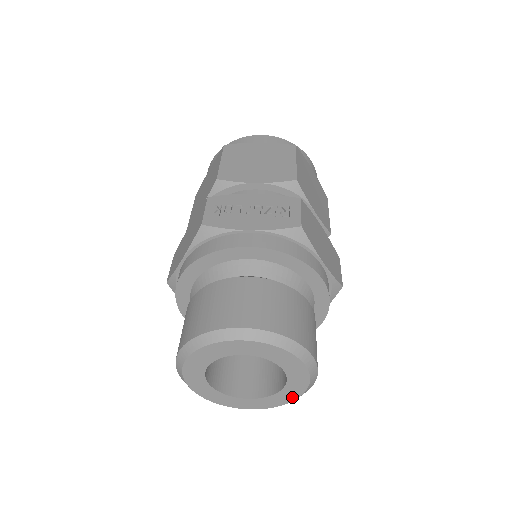
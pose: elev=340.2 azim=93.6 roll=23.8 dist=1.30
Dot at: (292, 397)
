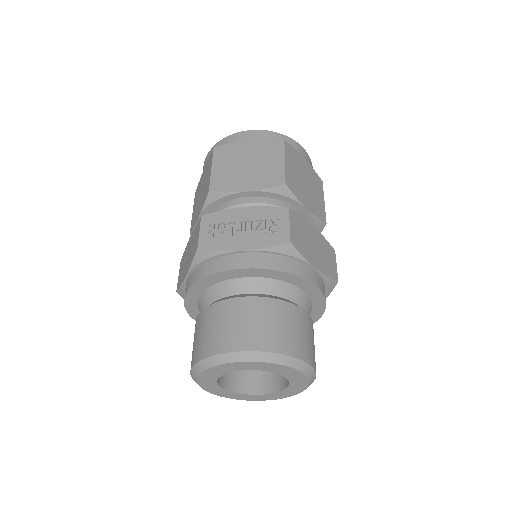
Dot at: (297, 391)
